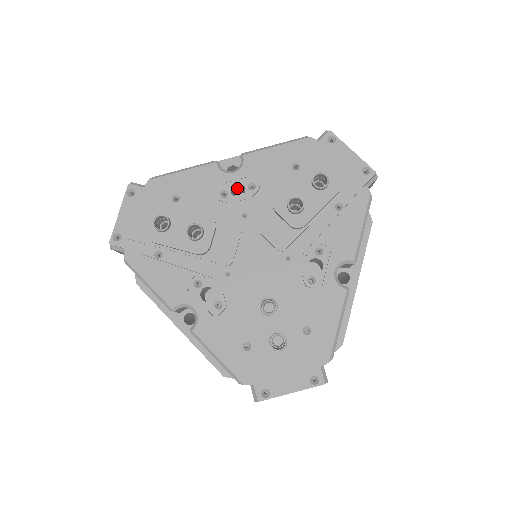
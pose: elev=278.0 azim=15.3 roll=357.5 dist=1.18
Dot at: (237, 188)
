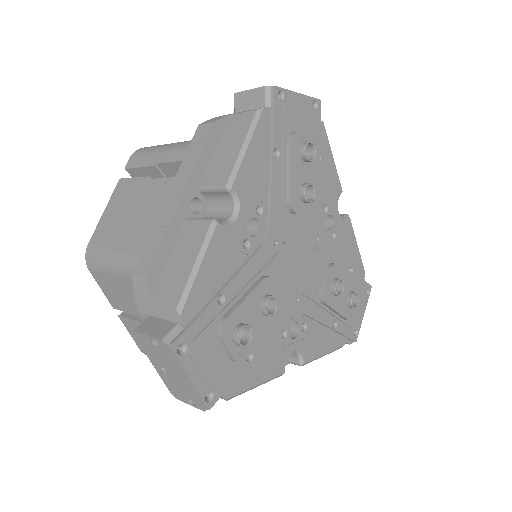
Dot at: occluded
